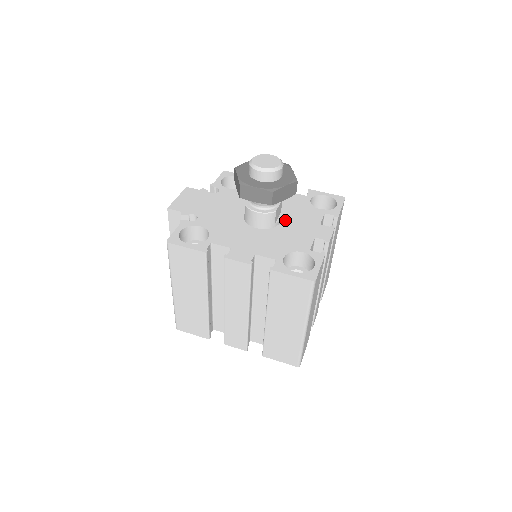
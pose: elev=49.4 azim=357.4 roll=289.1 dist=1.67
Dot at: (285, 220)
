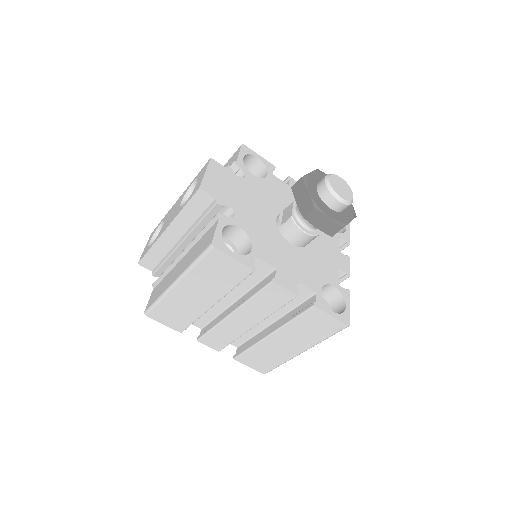
Dot at: occluded
